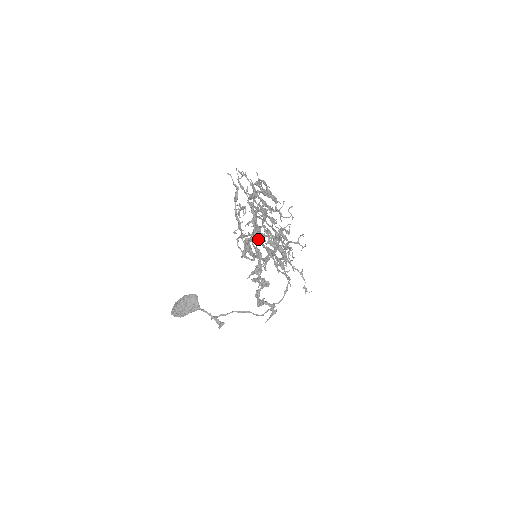
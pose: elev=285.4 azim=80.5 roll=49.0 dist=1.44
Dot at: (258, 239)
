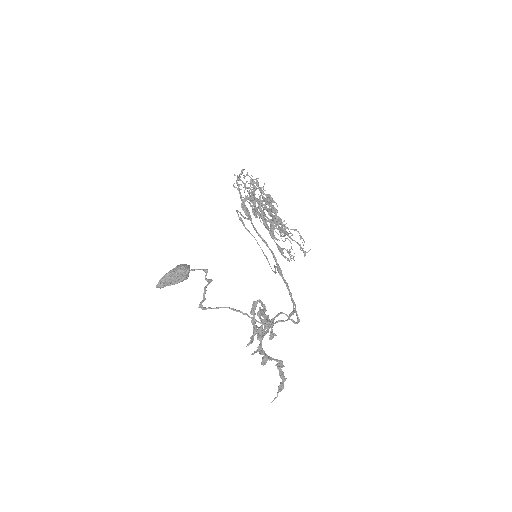
Dot at: (255, 208)
